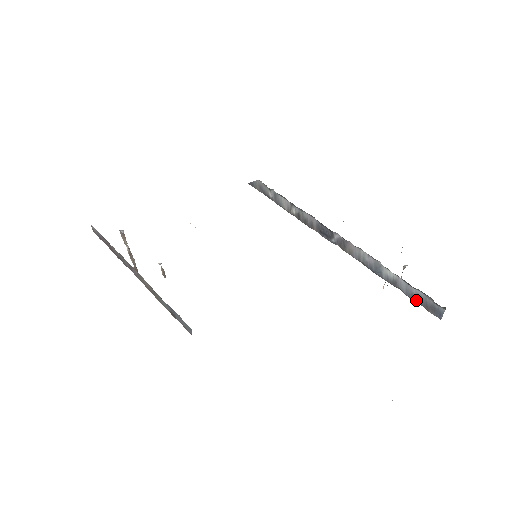
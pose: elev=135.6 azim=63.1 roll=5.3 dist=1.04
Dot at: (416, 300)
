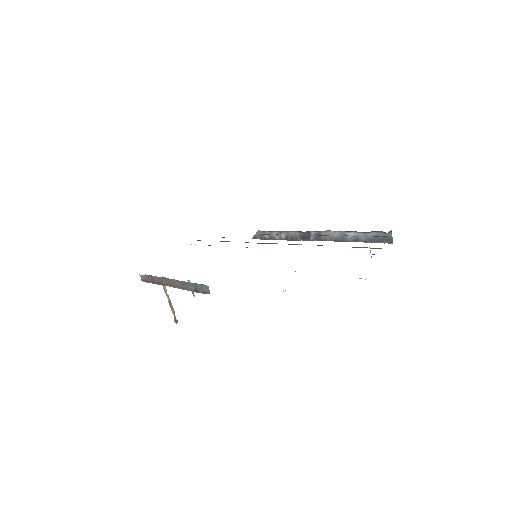
Dot at: (373, 241)
